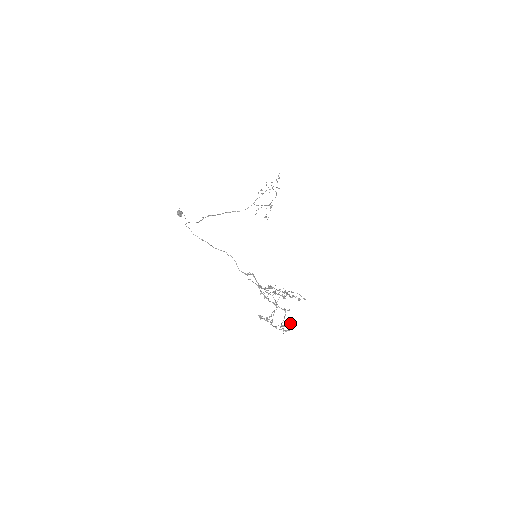
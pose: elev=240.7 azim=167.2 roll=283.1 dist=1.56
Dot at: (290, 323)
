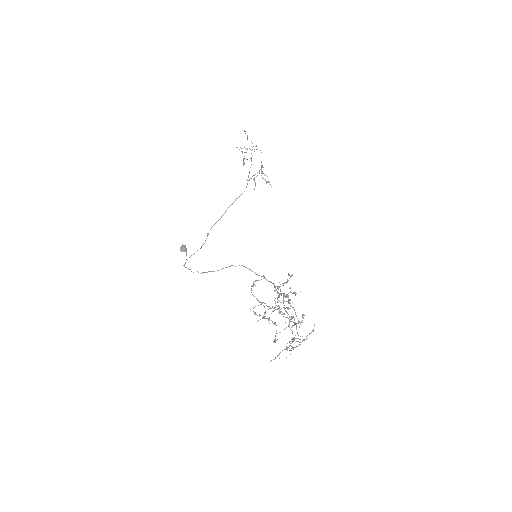
Dot at: occluded
